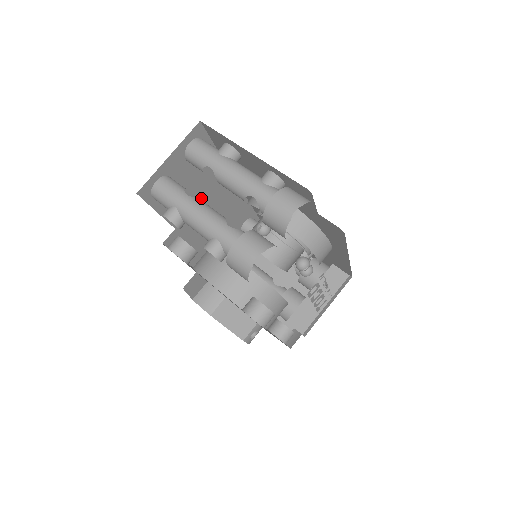
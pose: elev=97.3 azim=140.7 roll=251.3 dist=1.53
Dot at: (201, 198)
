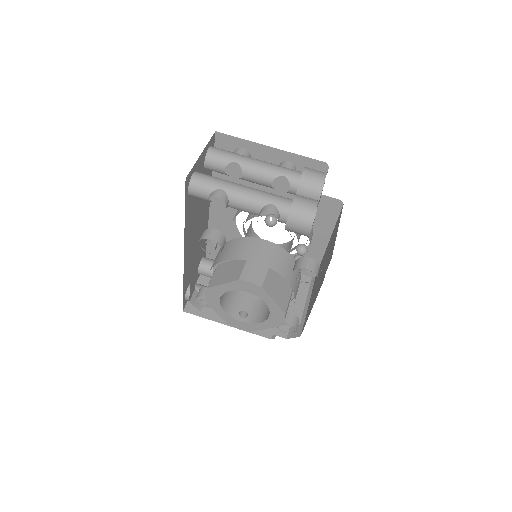
Dot at: (198, 212)
